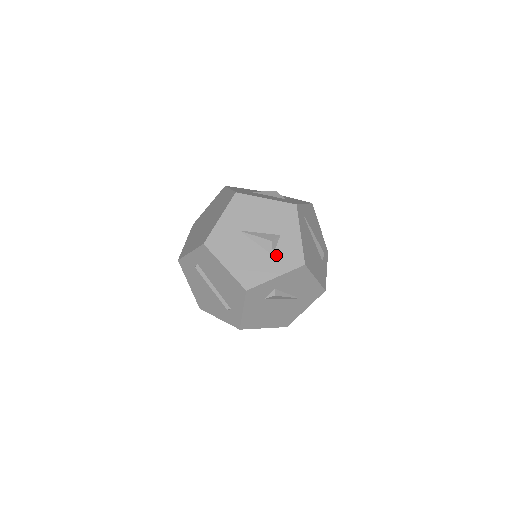
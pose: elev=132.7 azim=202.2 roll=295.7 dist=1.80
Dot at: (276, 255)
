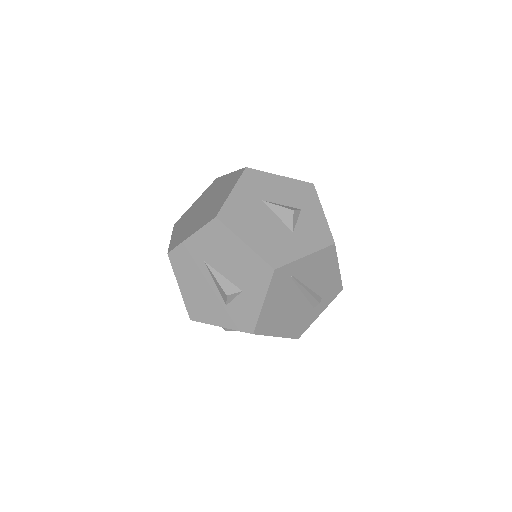
Dot at: (229, 307)
